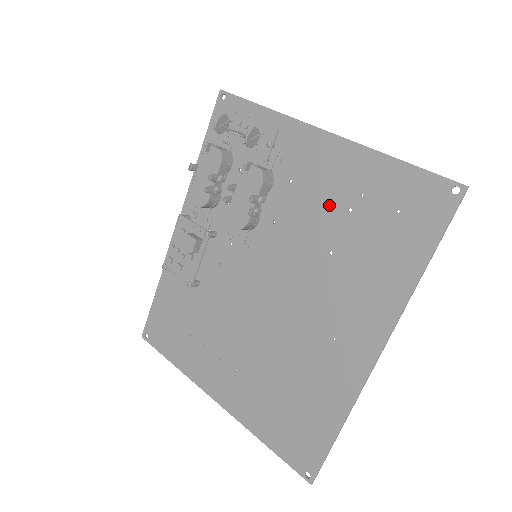
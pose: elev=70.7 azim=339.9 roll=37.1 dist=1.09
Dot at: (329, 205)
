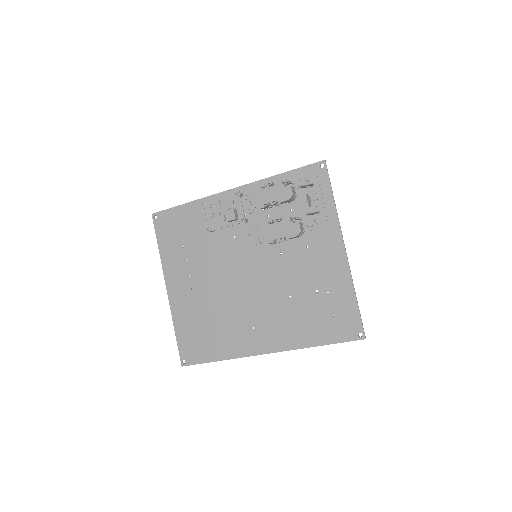
Dot at: (311, 279)
